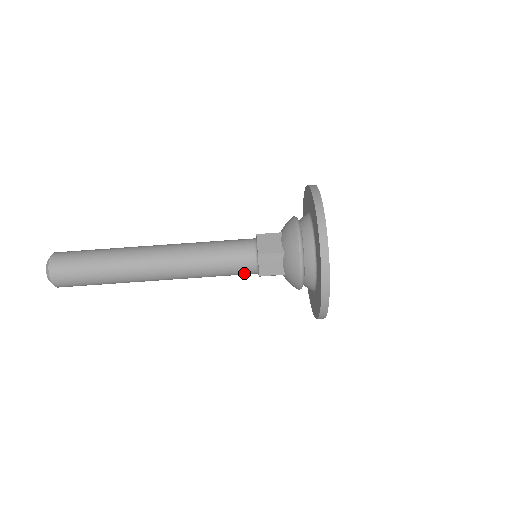
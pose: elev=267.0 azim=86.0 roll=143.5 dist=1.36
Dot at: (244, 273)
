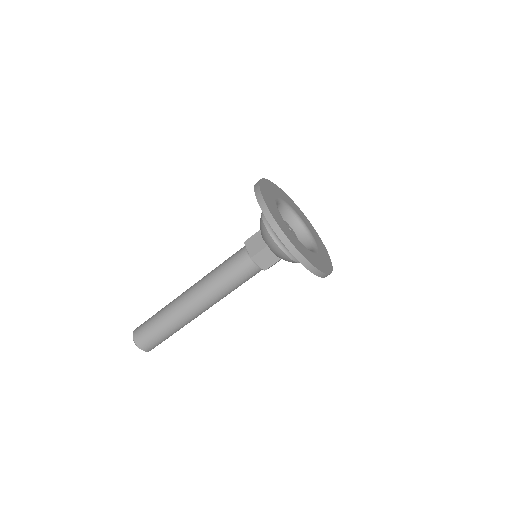
Dot at: (254, 274)
